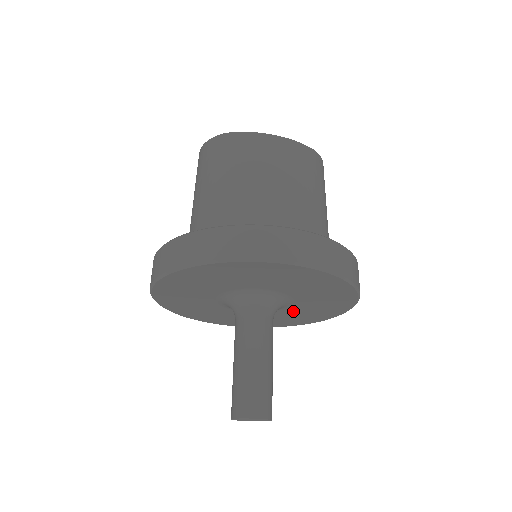
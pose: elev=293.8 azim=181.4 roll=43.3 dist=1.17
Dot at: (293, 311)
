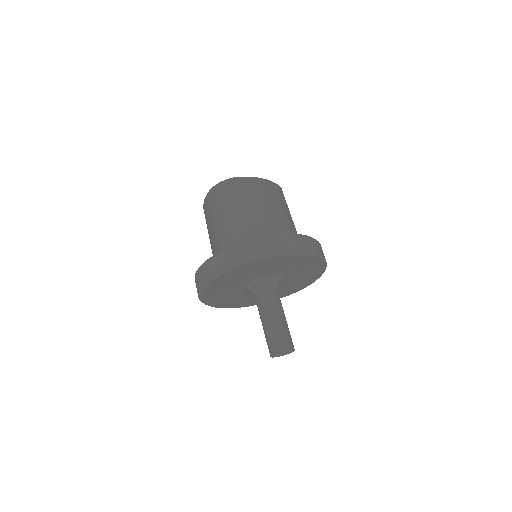
Dot at: (278, 289)
